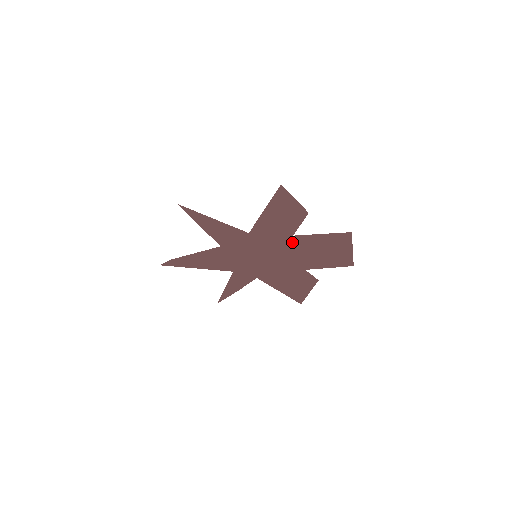
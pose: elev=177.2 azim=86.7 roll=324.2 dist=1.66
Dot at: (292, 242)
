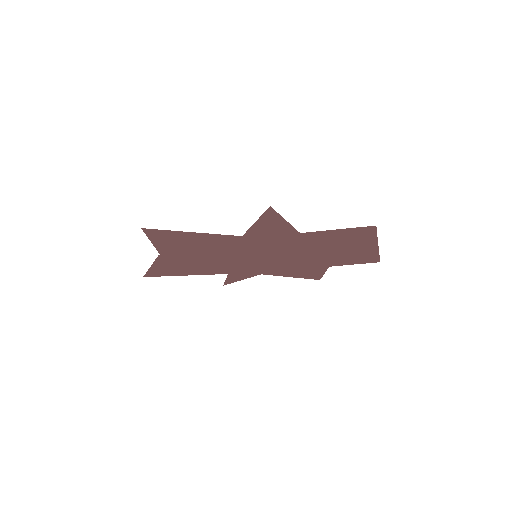
Dot at: occluded
